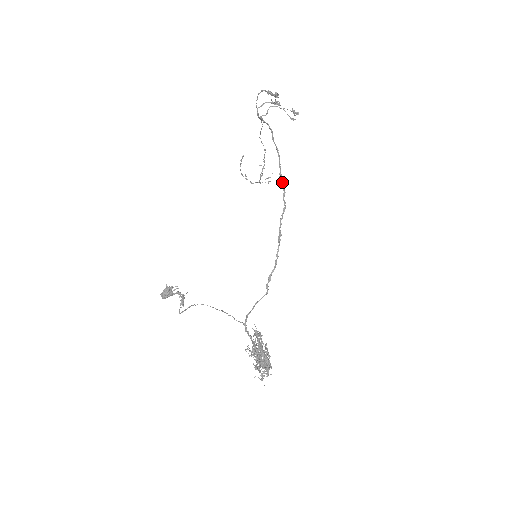
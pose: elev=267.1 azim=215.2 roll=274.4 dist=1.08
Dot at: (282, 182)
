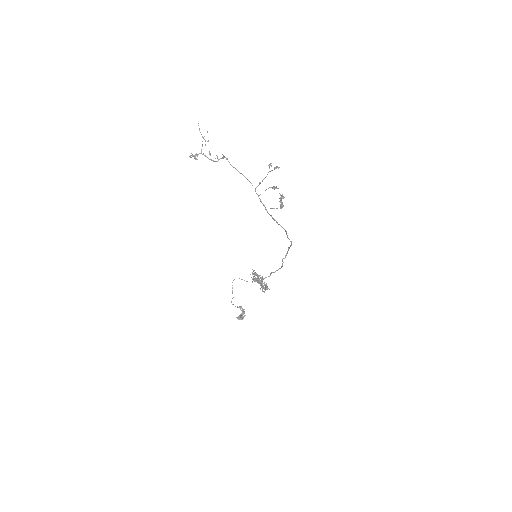
Dot at: occluded
